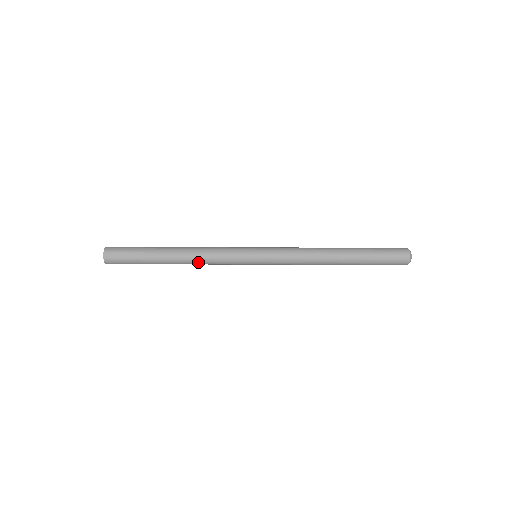
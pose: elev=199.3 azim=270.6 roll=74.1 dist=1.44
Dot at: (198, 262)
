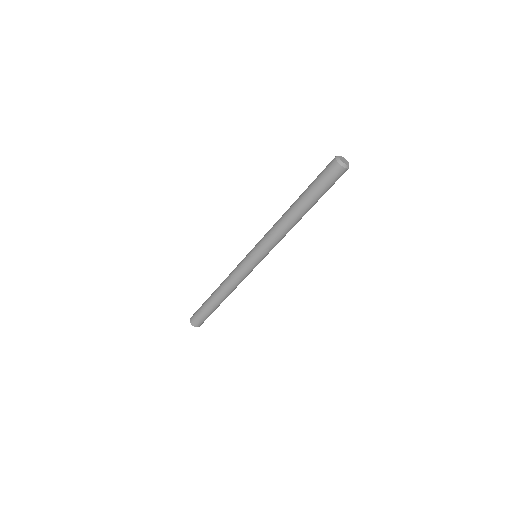
Dot at: (230, 289)
